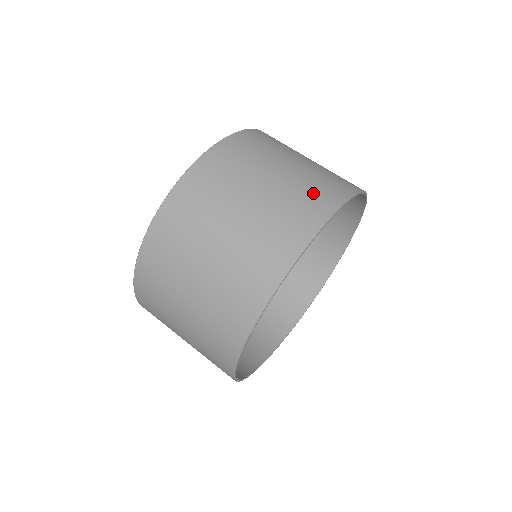
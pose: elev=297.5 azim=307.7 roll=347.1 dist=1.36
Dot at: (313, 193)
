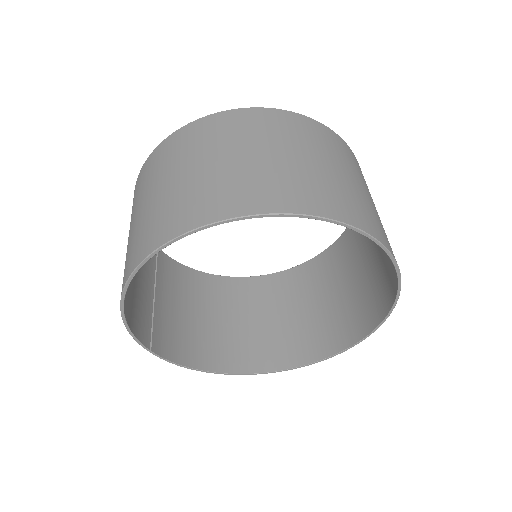
Dot at: (272, 186)
